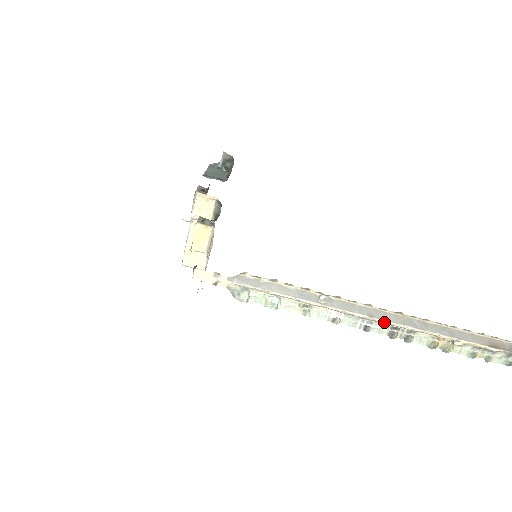
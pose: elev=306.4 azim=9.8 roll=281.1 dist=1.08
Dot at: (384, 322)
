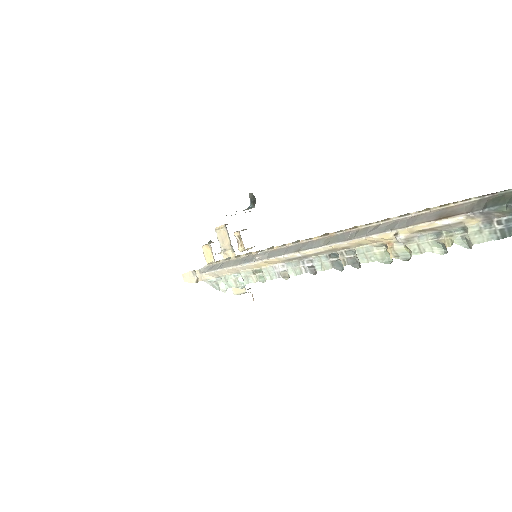
Dot at: (312, 252)
